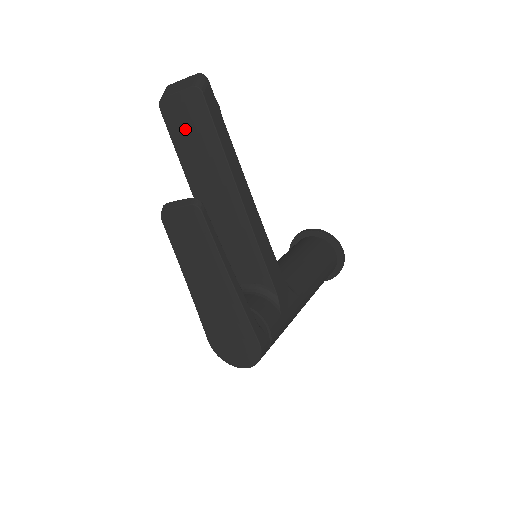
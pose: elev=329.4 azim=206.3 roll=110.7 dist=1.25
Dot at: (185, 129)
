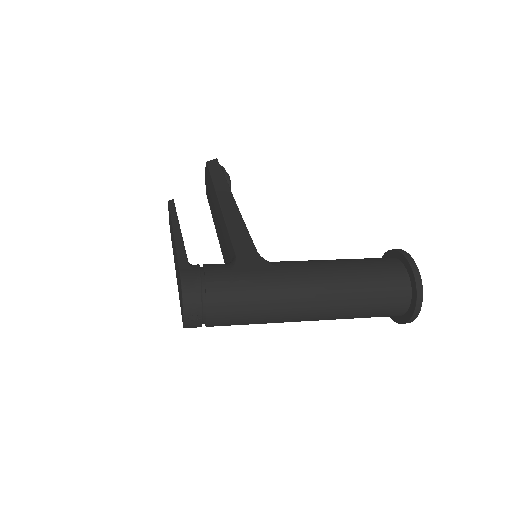
Dot at: occluded
